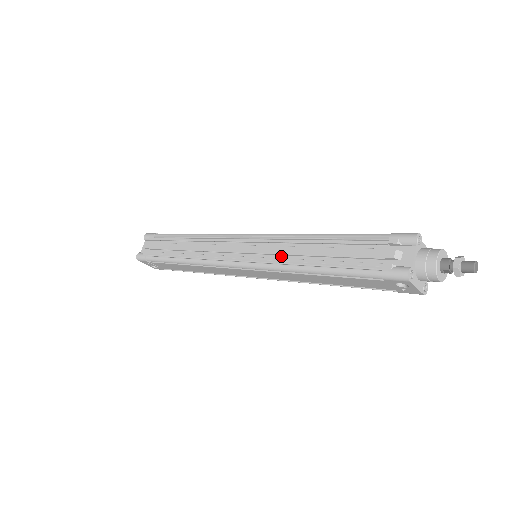
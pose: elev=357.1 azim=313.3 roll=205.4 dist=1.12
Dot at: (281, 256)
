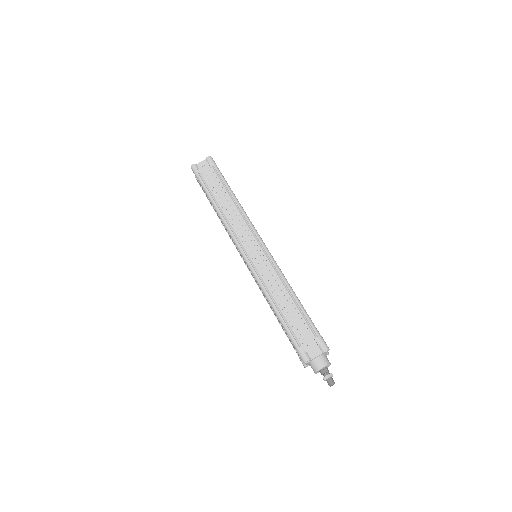
Dot at: occluded
